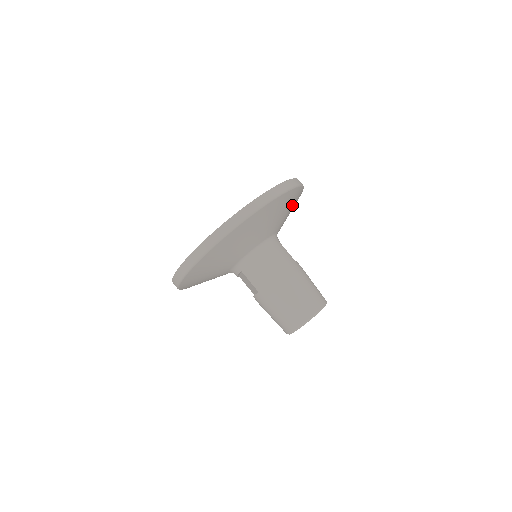
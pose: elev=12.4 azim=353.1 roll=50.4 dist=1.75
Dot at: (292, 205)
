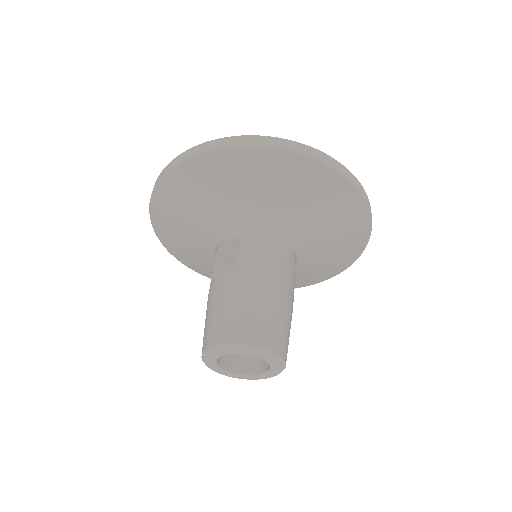
Dot at: (336, 257)
